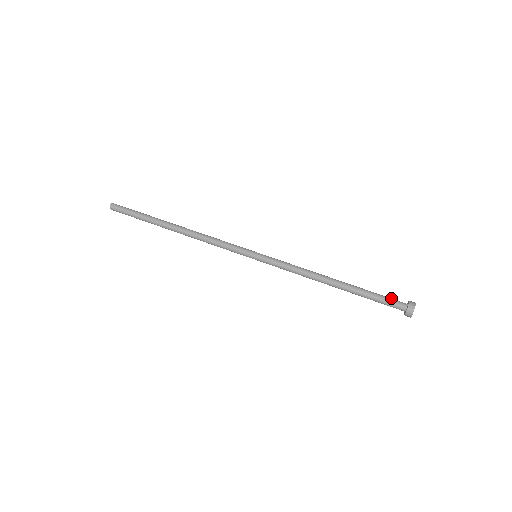
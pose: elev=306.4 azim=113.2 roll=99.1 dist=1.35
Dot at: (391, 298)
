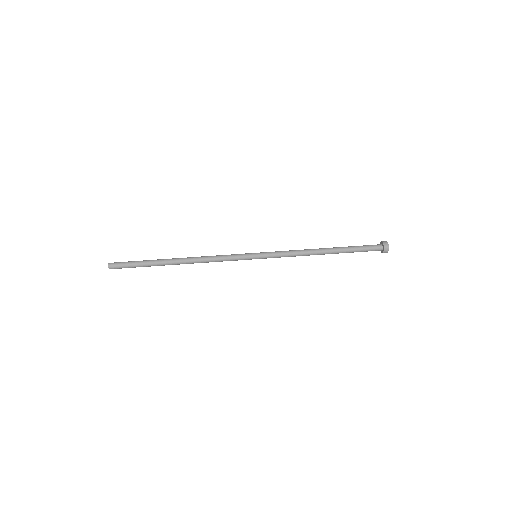
Dot at: (368, 245)
